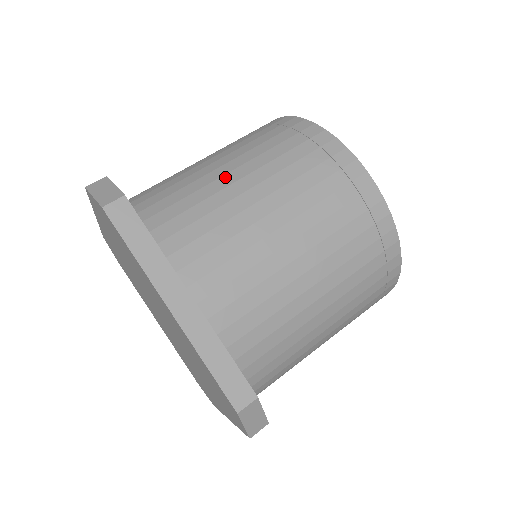
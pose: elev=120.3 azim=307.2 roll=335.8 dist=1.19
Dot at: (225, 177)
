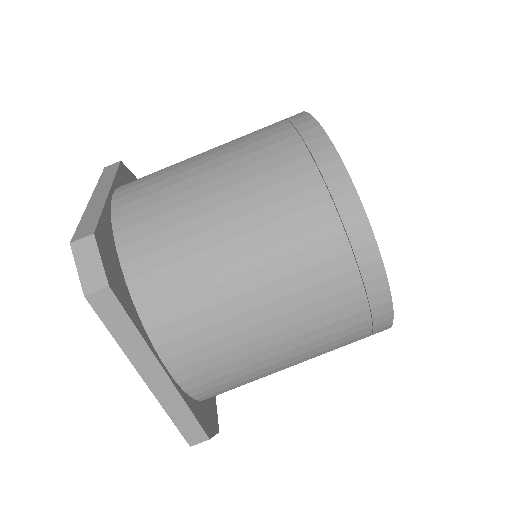
Dot at: (228, 245)
